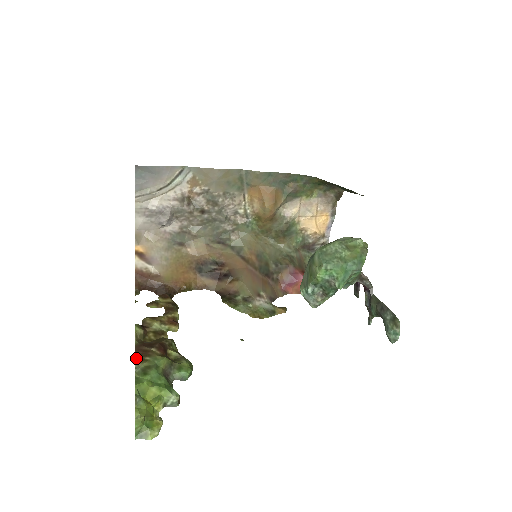
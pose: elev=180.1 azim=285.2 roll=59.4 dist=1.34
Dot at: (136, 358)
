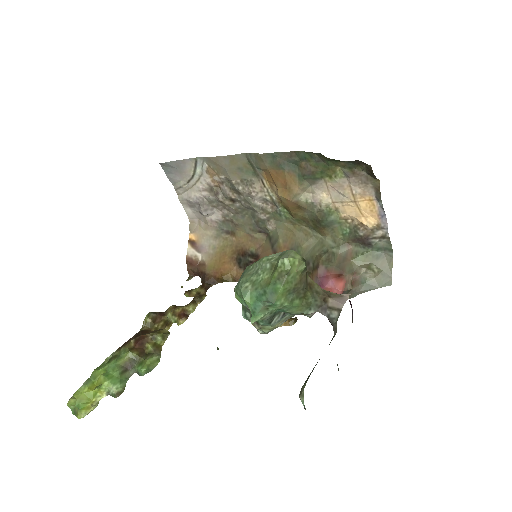
Dot at: (123, 345)
